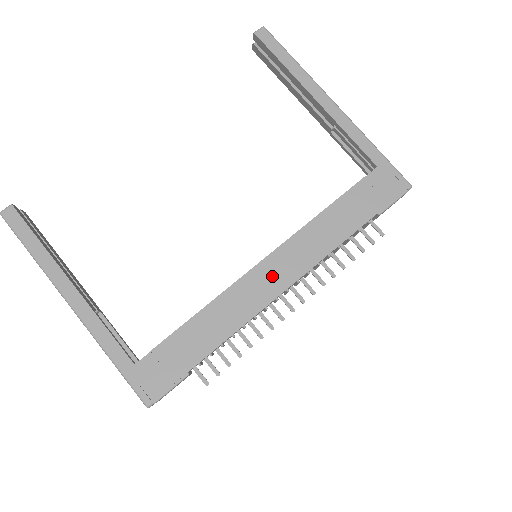
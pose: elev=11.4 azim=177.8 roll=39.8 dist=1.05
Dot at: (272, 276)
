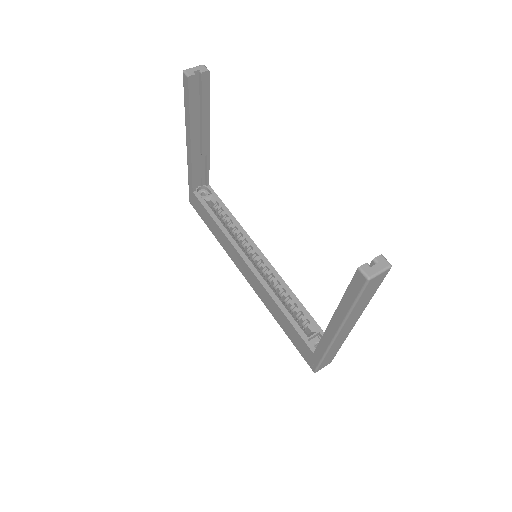
Dot at: (244, 269)
